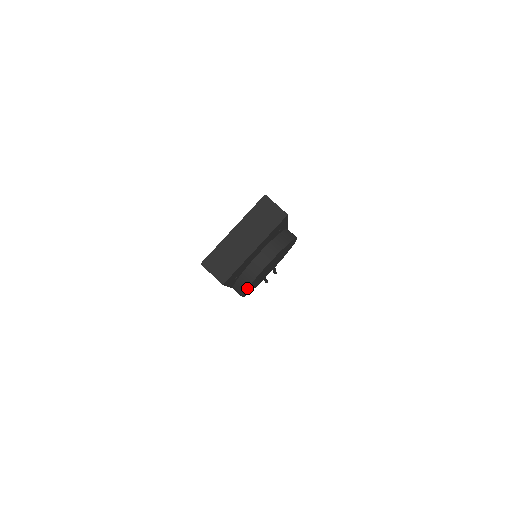
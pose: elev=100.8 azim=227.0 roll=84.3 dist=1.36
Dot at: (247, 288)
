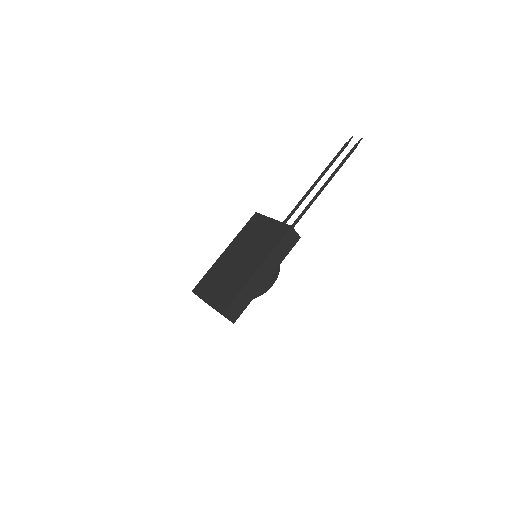
Dot at: occluded
